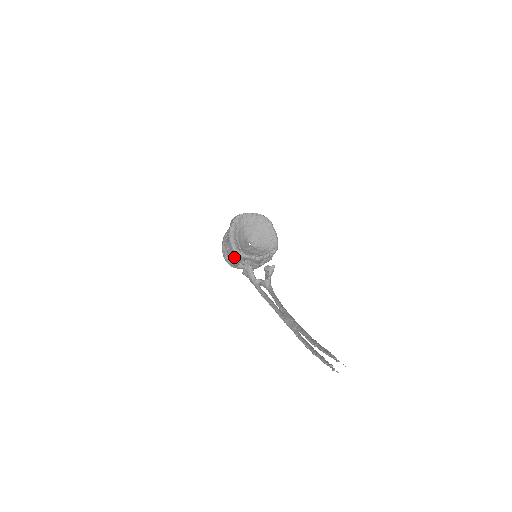
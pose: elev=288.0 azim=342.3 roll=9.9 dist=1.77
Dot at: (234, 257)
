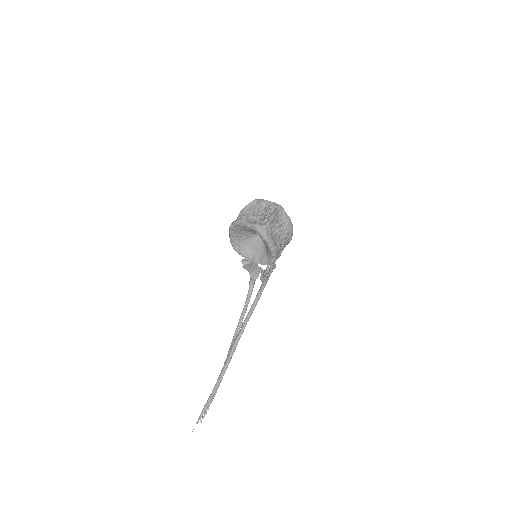
Dot at: occluded
